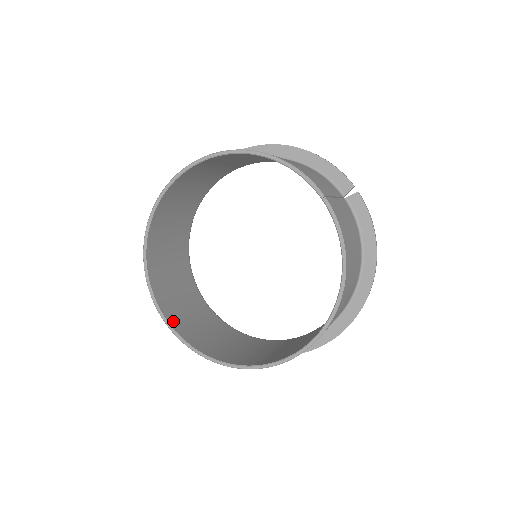
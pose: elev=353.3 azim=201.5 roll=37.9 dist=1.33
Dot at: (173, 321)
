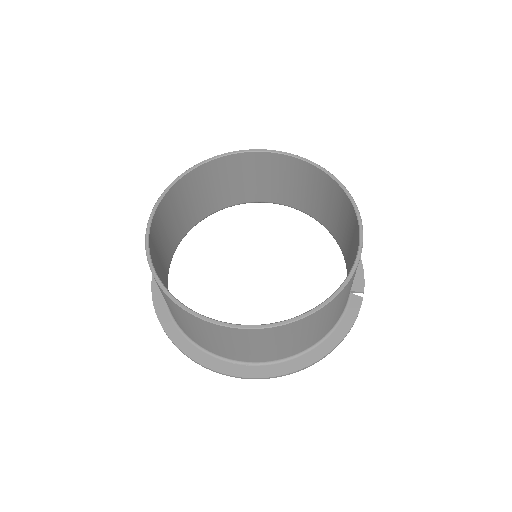
Dot at: (155, 222)
